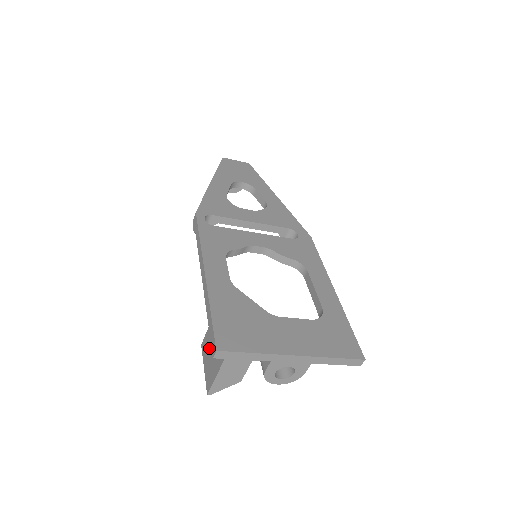
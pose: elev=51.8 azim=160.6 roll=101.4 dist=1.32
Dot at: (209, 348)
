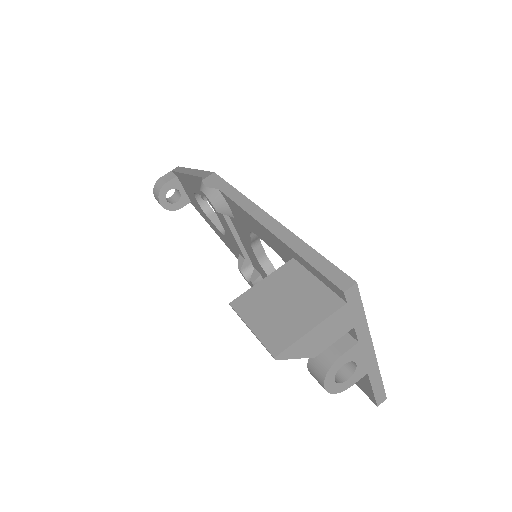
Dot at: (272, 301)
